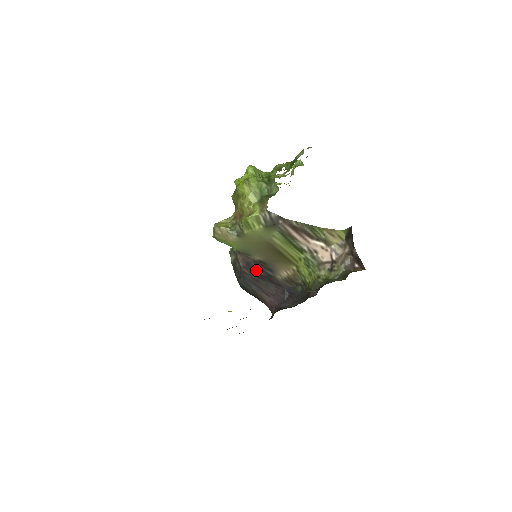
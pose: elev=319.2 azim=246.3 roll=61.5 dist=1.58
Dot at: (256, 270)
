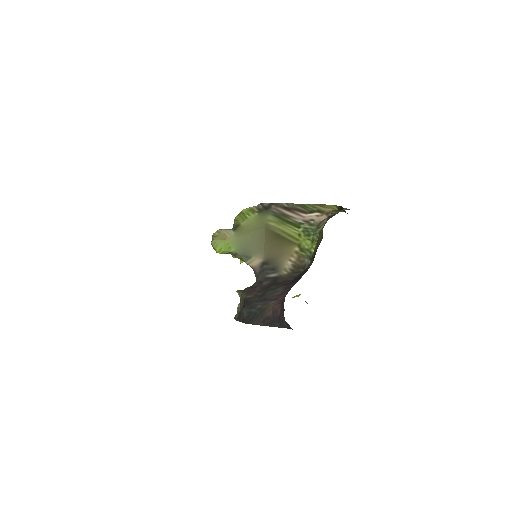
Dot at: (260, 285)
